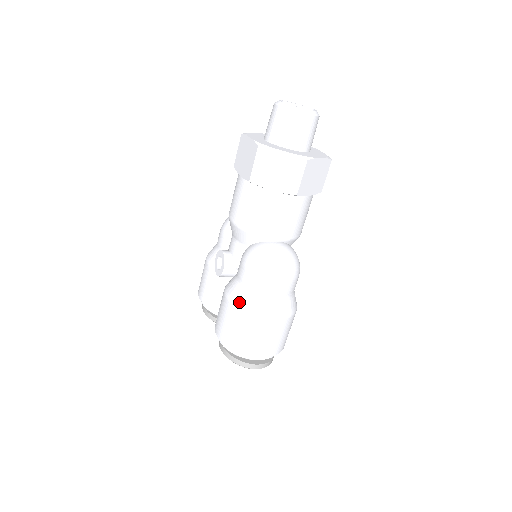
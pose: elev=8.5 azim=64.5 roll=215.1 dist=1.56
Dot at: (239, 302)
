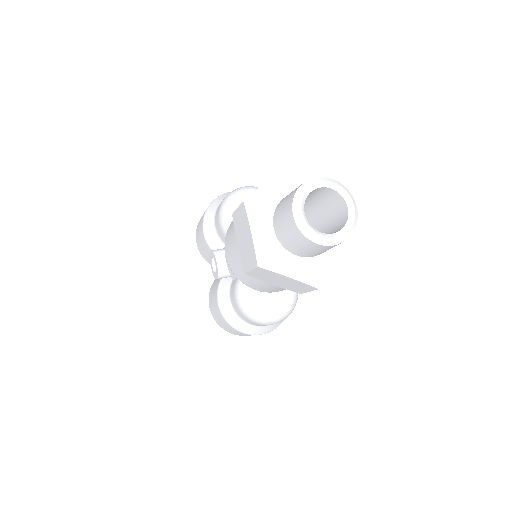
Dot at: (229, 320)
